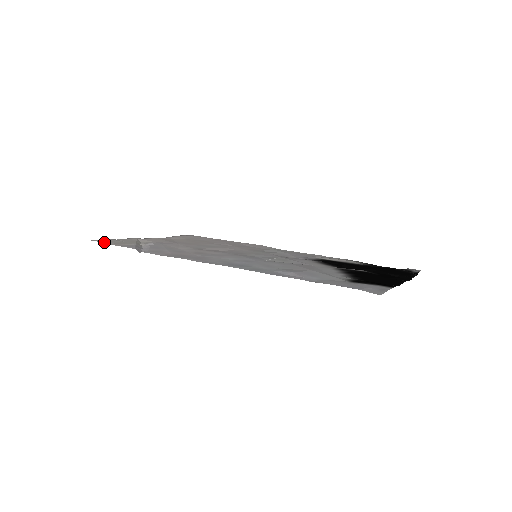
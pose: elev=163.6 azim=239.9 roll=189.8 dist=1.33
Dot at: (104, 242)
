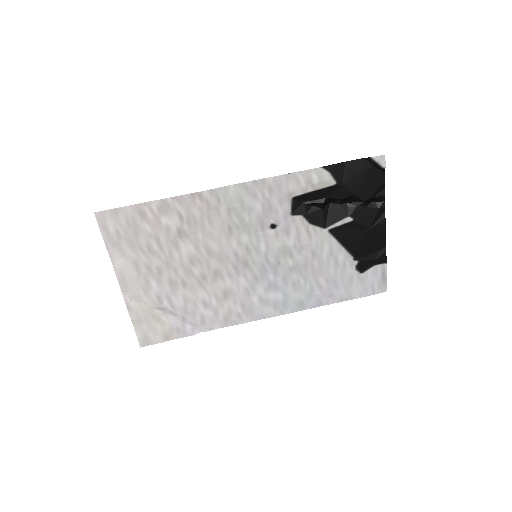
Dot at: (157, 343)
